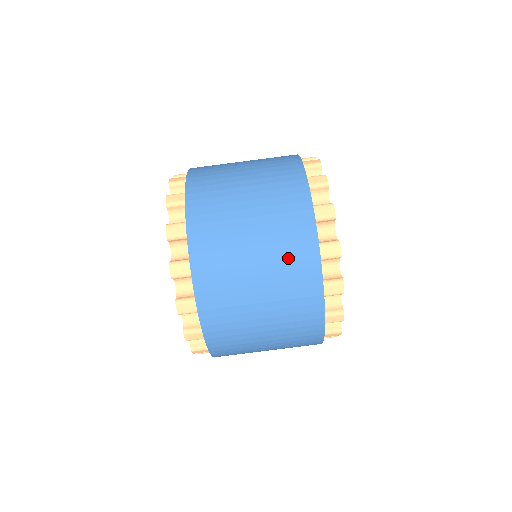
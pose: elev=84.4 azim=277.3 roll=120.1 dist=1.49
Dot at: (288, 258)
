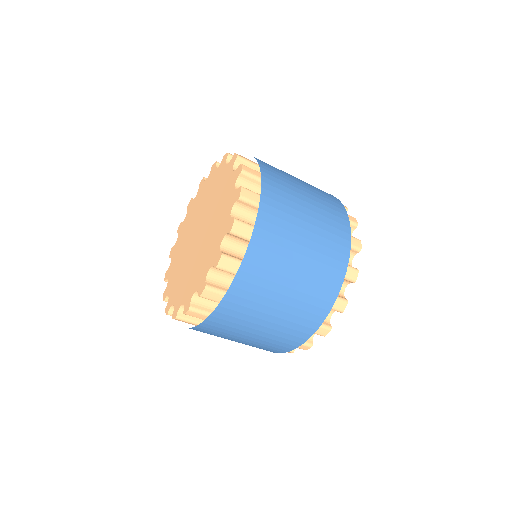
Dot at: occluded
